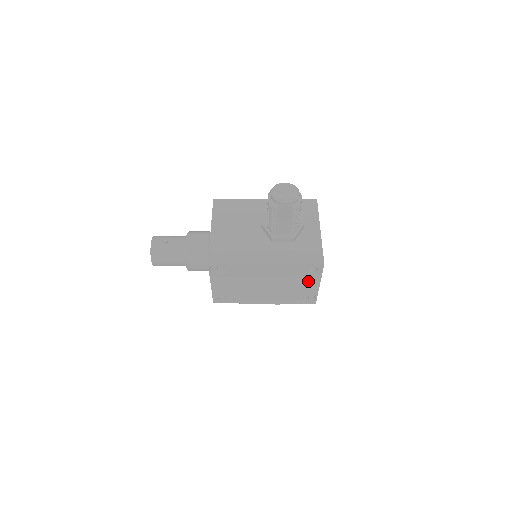
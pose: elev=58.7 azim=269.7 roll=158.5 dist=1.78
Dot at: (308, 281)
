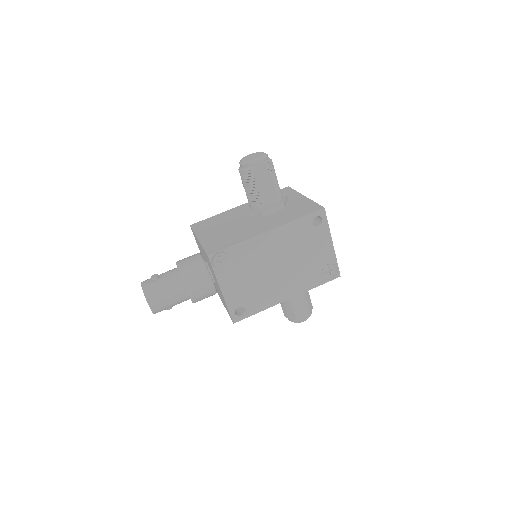
Dot at: (319, 242)
